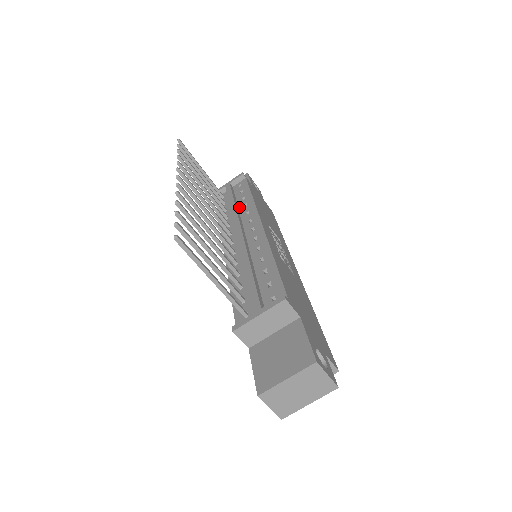
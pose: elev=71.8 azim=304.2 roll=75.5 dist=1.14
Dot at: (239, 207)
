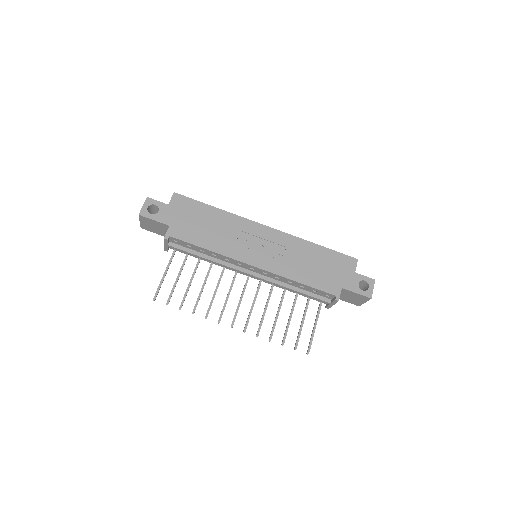
Dot at: (211, 256)
